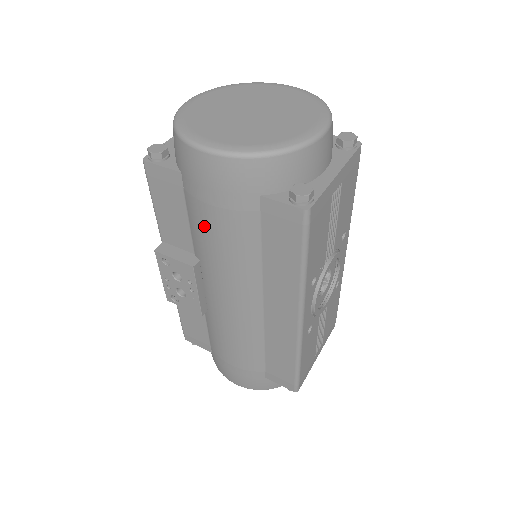
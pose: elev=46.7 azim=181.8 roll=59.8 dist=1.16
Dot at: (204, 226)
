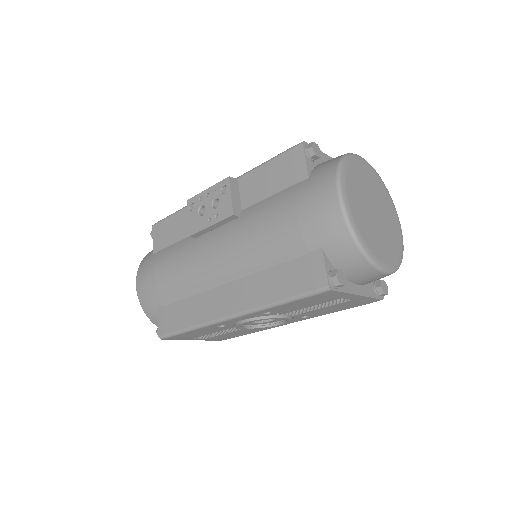
Dot at: (274, 212)
